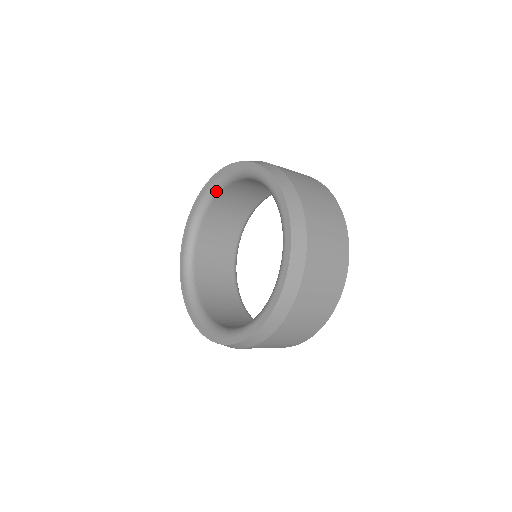
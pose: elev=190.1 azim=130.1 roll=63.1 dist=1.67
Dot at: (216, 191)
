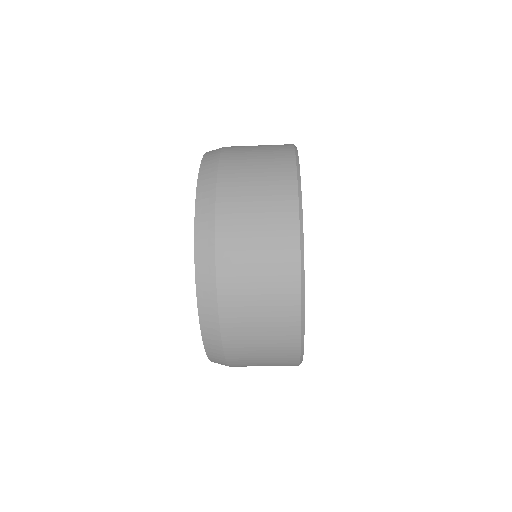
Dot at: occluded
